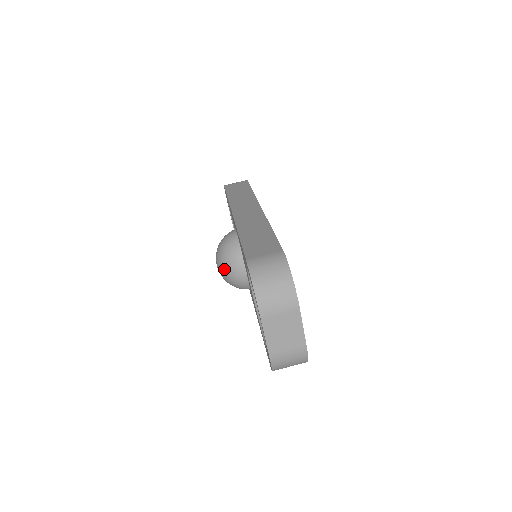
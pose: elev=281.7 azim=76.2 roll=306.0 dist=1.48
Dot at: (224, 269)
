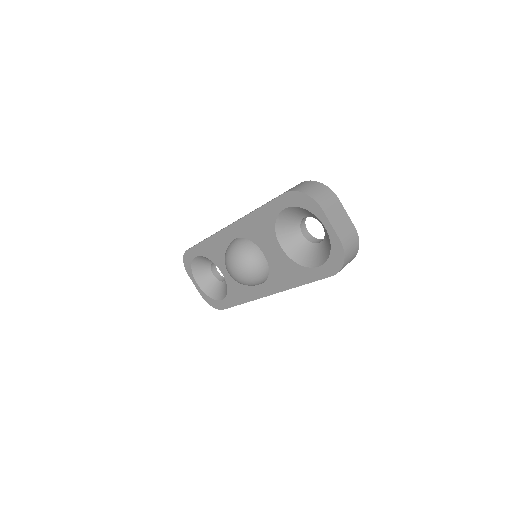
Dot at: (245, 263)
